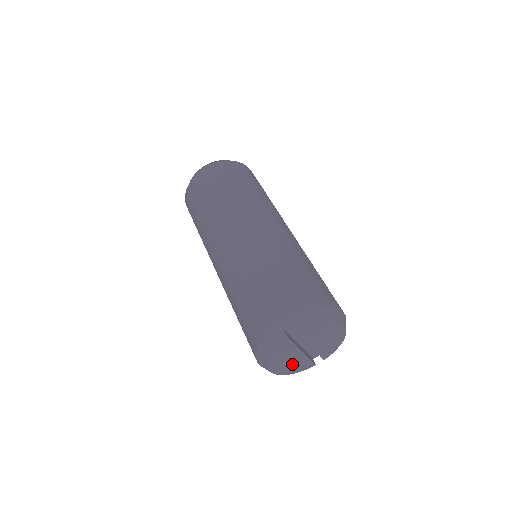
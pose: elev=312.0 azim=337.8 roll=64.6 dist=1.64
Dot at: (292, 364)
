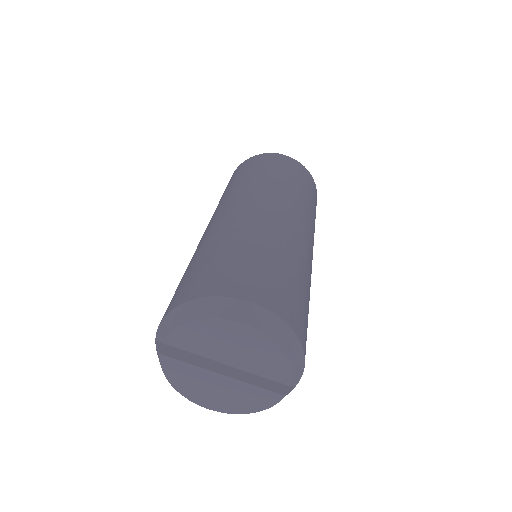
Dot at: (232, 395)
